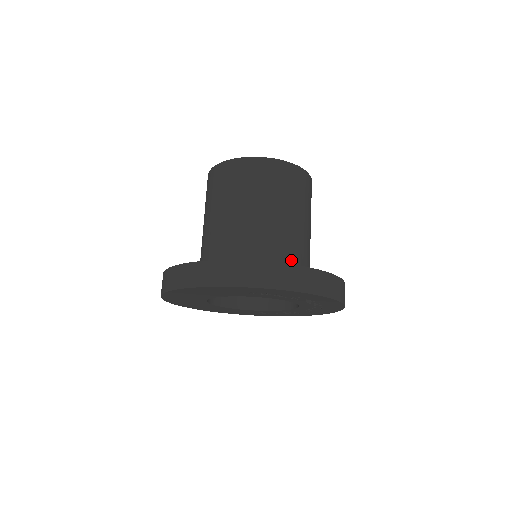
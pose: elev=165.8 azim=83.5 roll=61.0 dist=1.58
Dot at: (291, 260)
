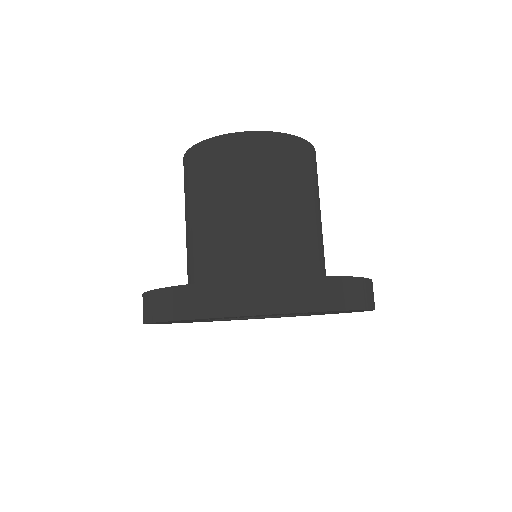
Dot at: (256, 263)
